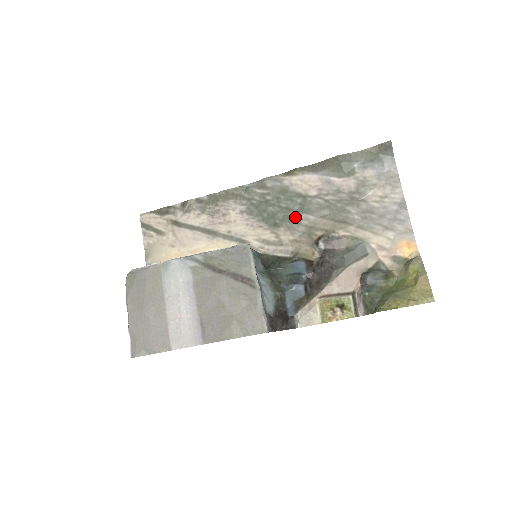
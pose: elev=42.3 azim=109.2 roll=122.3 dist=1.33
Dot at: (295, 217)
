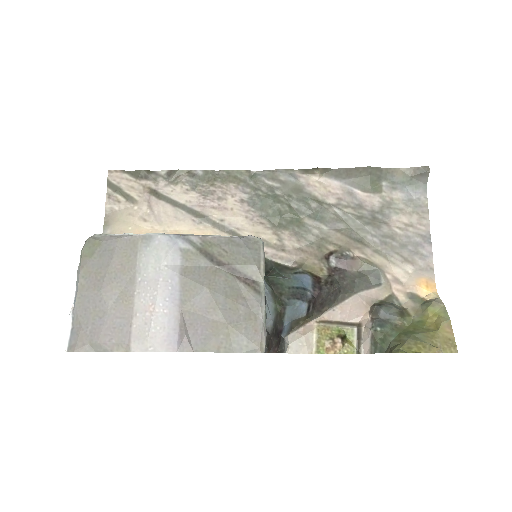
Dot at: (305, 223)
